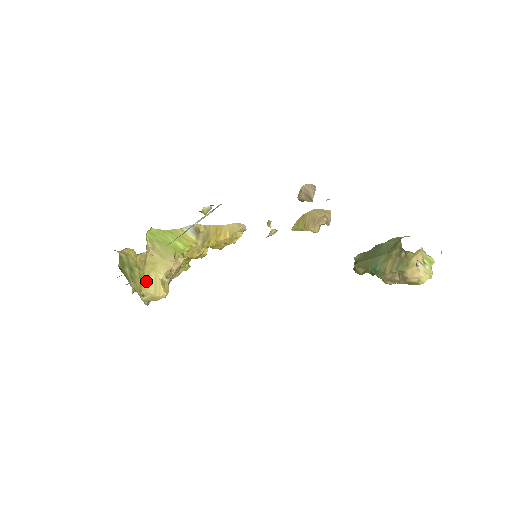
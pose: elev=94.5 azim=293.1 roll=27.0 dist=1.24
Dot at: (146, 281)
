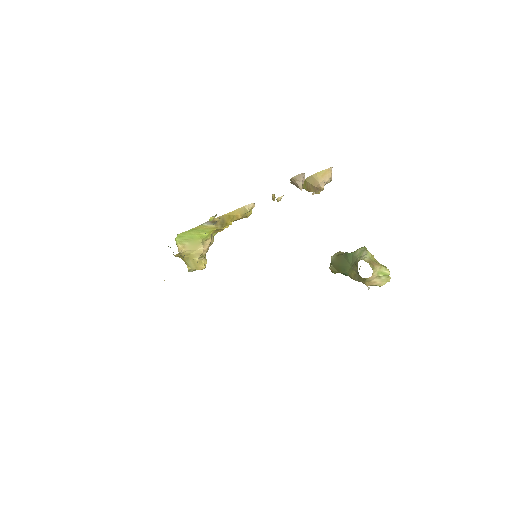
Dot at: (188, 263)
